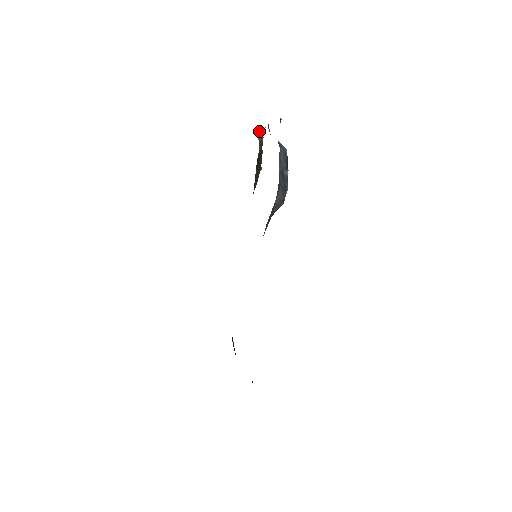
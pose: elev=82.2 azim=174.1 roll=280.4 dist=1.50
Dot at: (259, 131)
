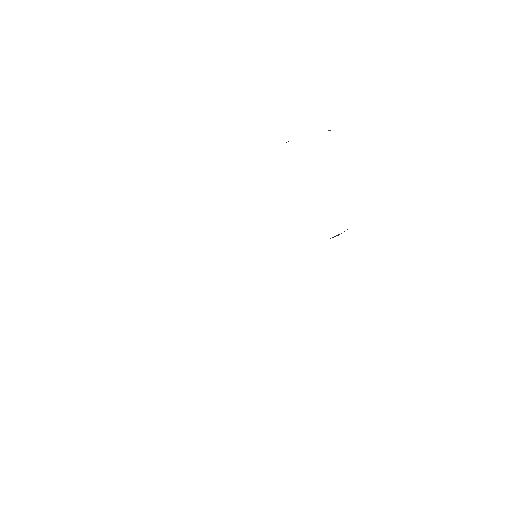
Dot at: occluded
